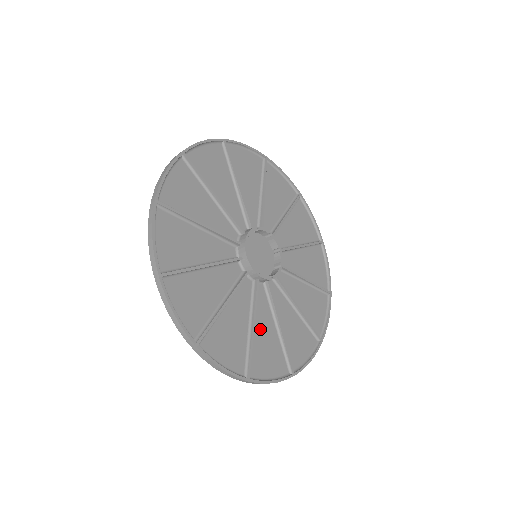
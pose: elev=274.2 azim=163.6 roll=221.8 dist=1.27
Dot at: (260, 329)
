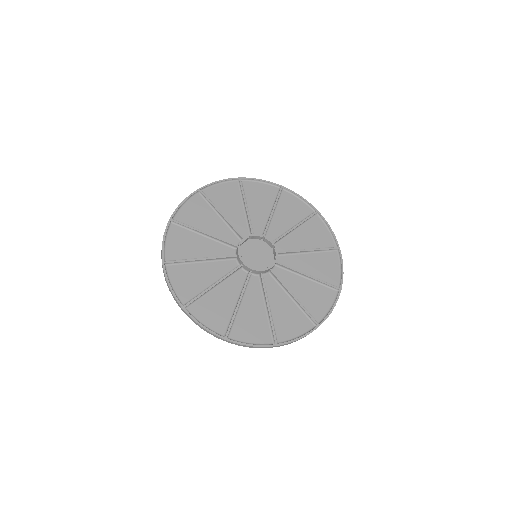
Dot at: (299, 292)
